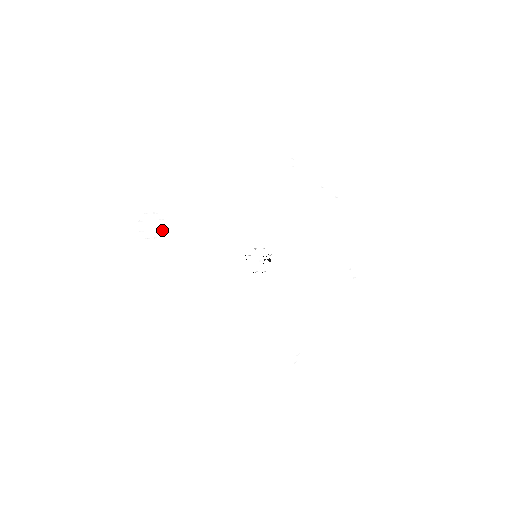
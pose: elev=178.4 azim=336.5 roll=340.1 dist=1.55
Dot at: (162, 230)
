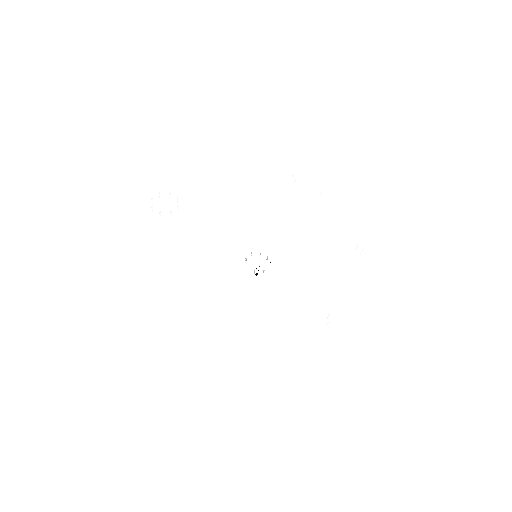
Dot at: occluded
